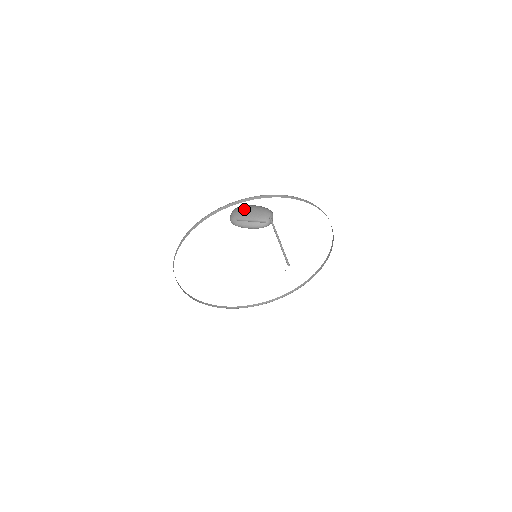
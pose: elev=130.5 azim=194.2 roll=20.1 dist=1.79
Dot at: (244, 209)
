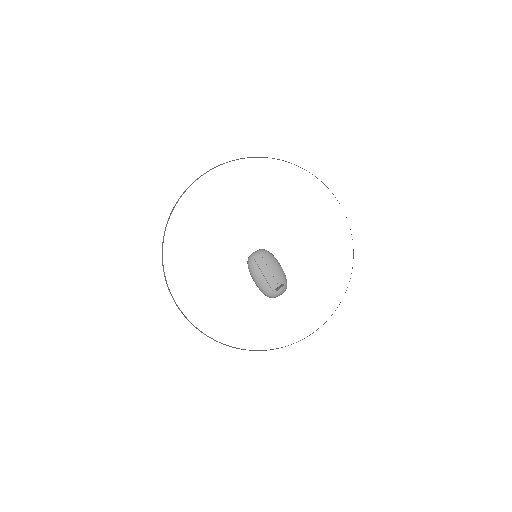
Dot at: (267, 264)
